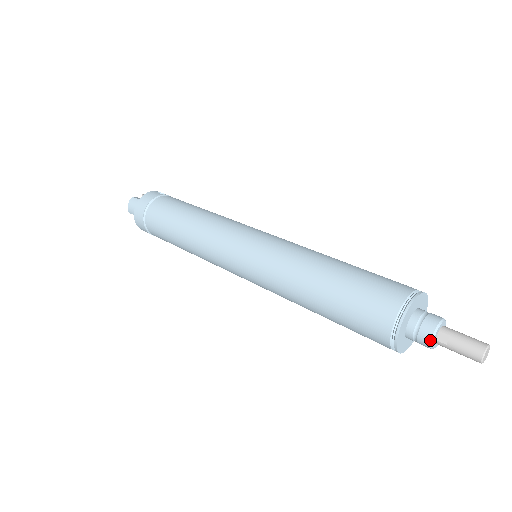
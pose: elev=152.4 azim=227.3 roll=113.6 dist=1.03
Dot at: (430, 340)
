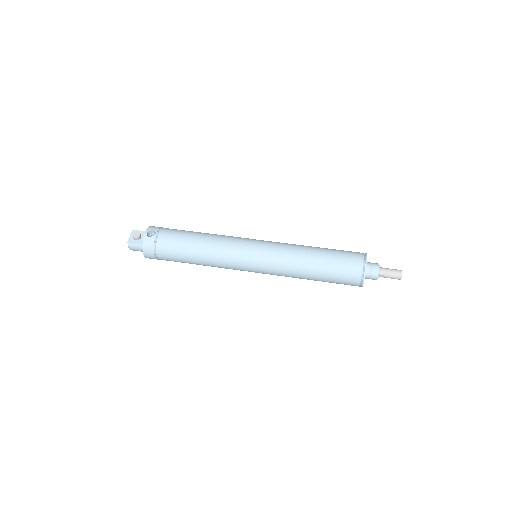
Dot at: occluded
